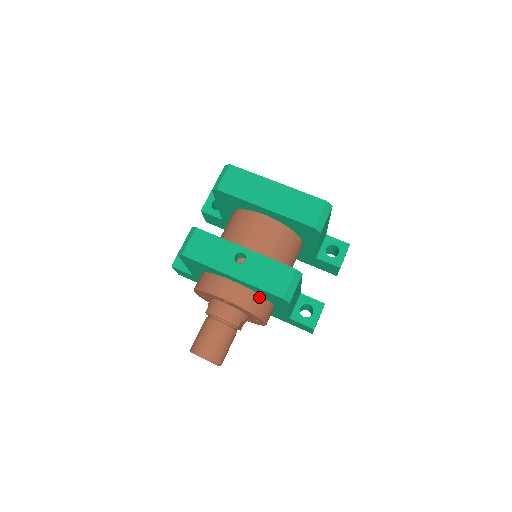
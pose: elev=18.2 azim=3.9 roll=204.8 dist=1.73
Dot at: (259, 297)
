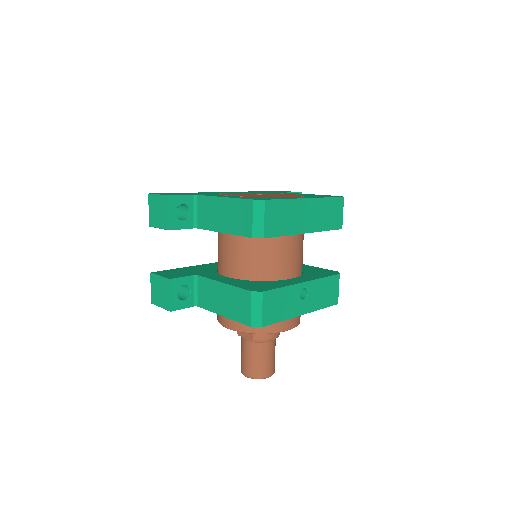
Dot at: occluded
